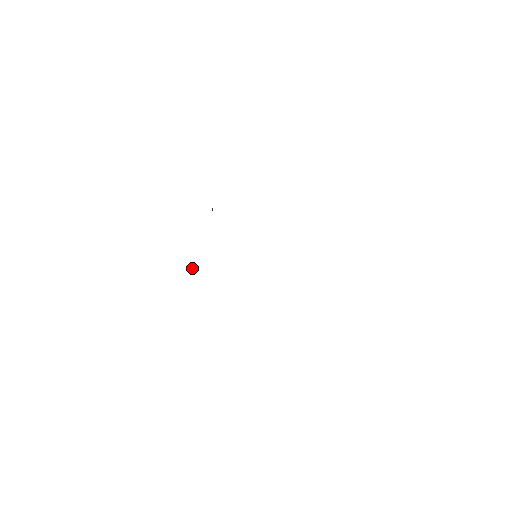
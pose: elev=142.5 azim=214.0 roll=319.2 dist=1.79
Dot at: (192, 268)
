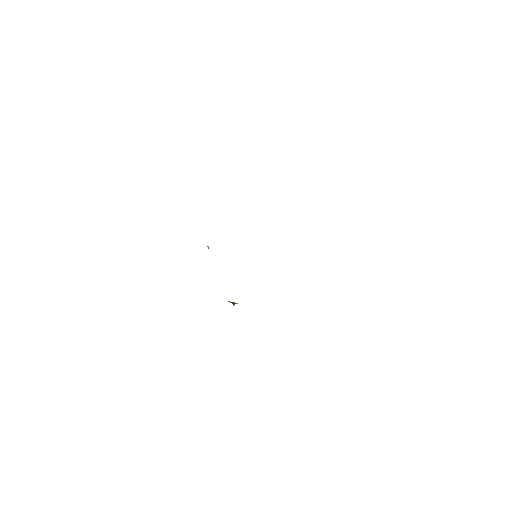
Dot at: (233, 302)
